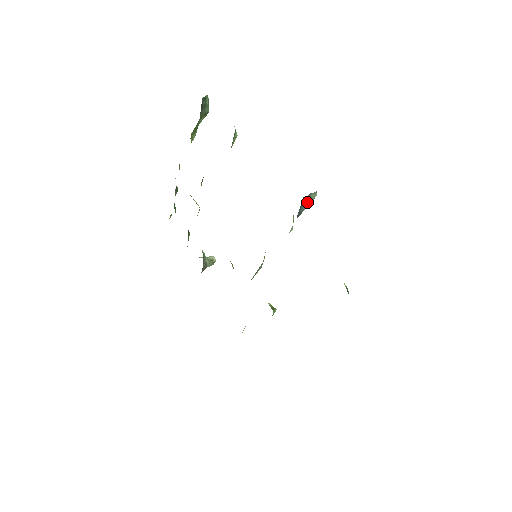
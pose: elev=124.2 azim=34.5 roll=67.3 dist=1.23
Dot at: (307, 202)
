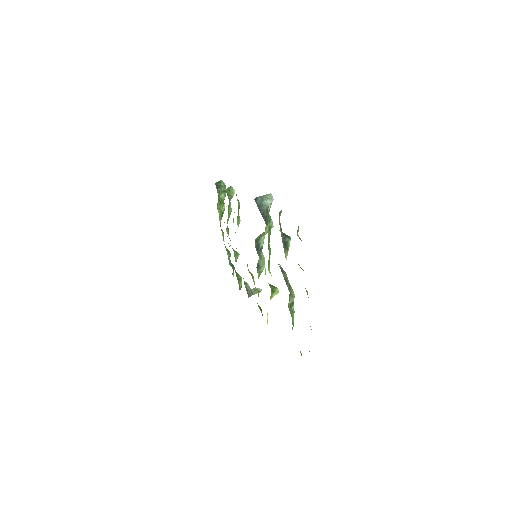
Dot at: (266, 202)
